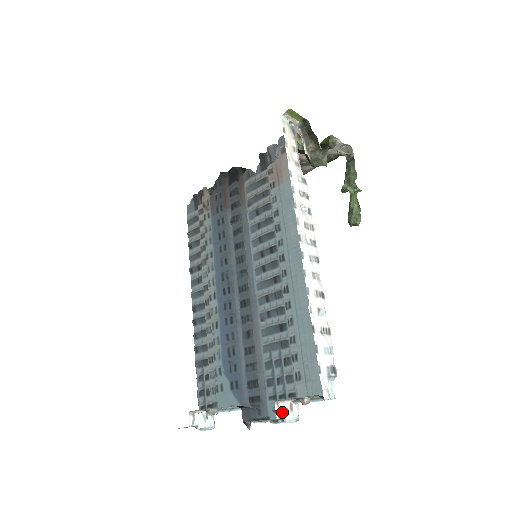
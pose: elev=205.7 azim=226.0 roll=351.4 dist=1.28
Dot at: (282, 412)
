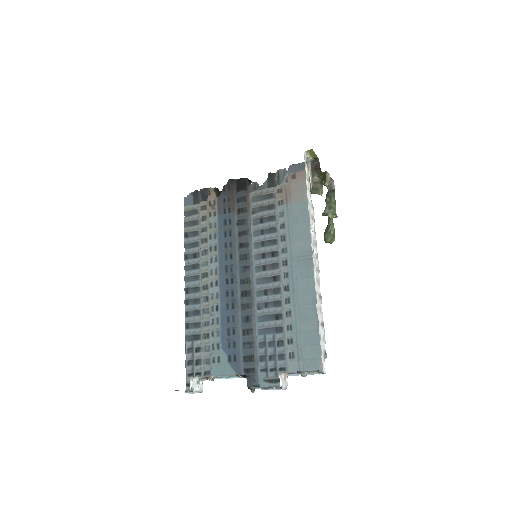
Dot at: occluded
